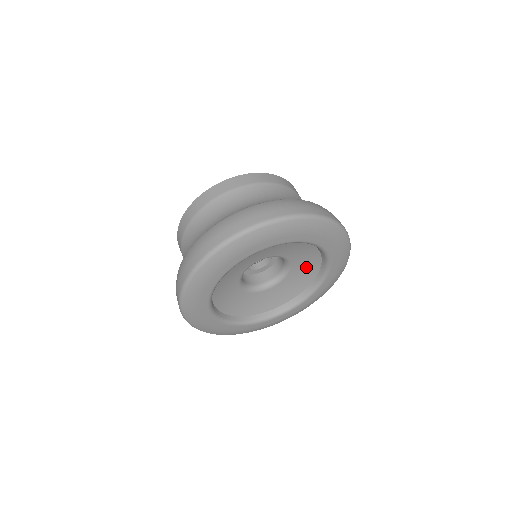
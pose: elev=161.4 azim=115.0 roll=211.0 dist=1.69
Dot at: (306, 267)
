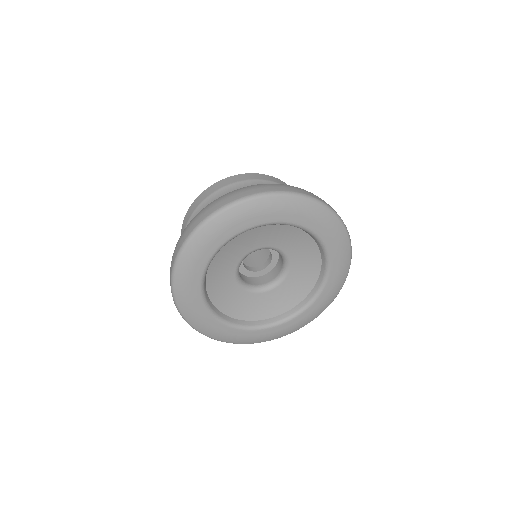
Dot at: (305, 273)
